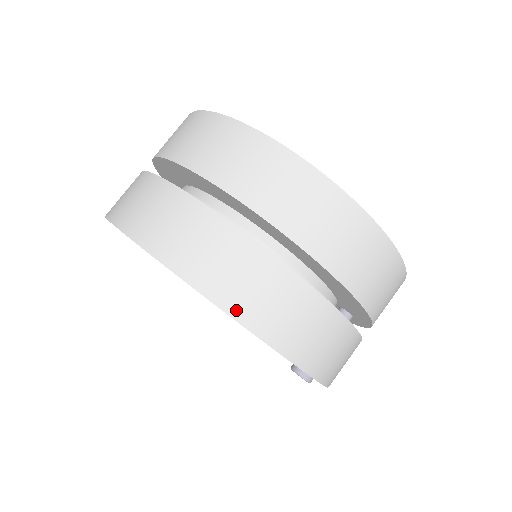
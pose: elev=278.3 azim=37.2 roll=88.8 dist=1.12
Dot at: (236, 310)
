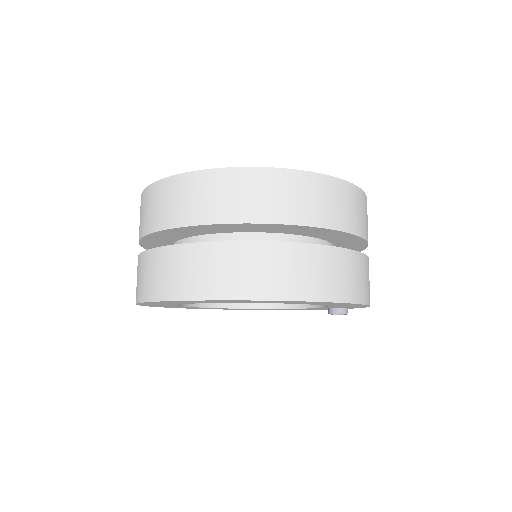
Dot at: (318, 295)
